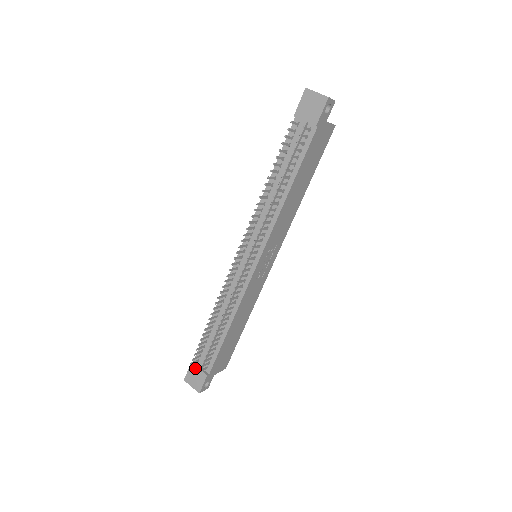
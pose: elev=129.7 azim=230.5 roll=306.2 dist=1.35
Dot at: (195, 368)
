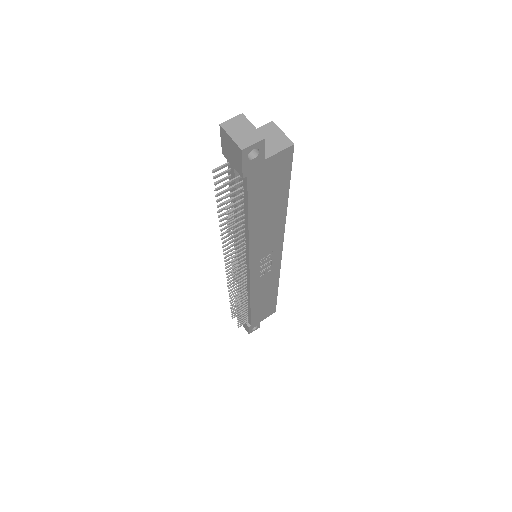
Dot at: occluded
